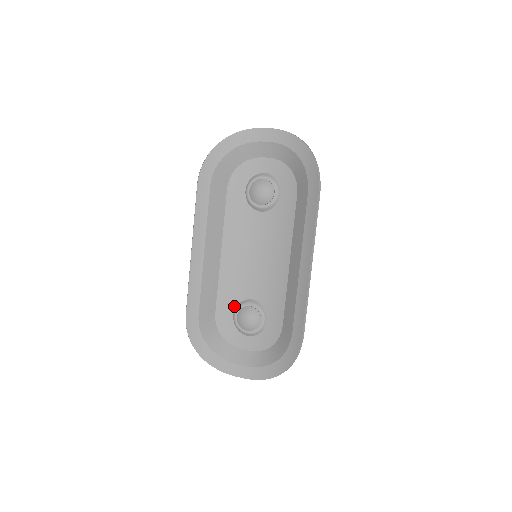
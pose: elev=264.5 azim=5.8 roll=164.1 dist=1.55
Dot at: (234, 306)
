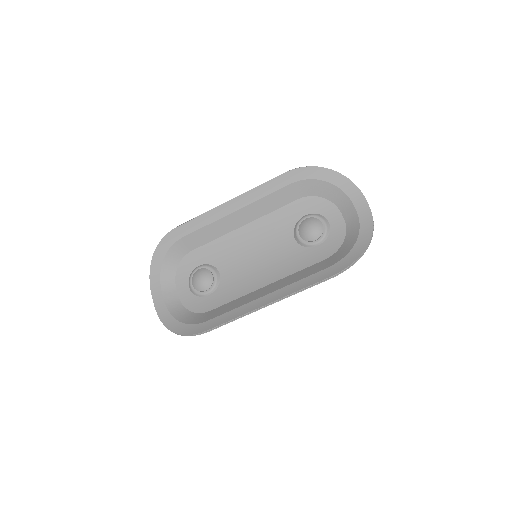
Dot at: (207, 262)
